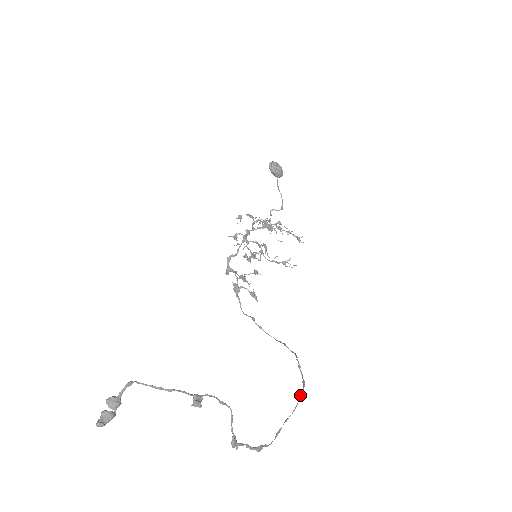
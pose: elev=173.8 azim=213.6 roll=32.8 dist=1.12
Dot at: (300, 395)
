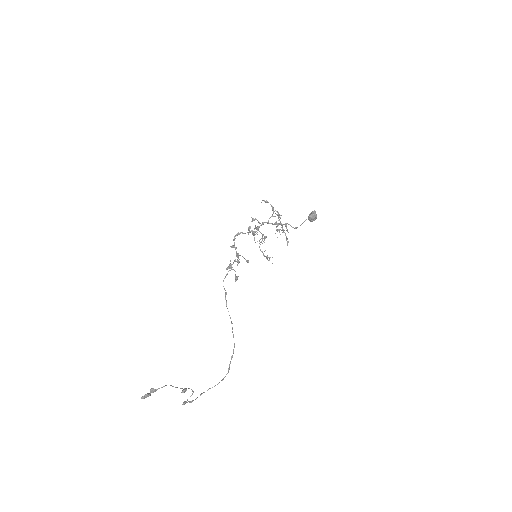
Dot at: occluded
